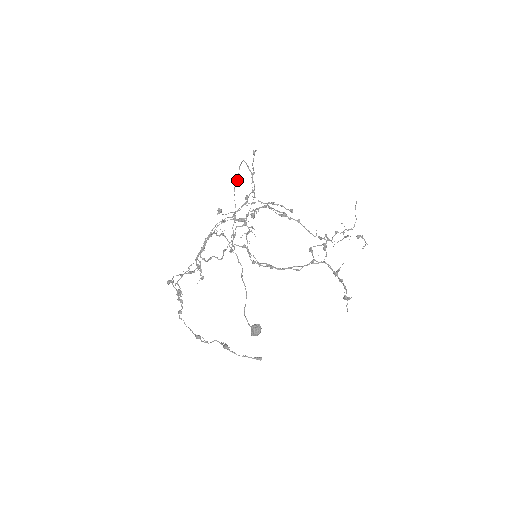
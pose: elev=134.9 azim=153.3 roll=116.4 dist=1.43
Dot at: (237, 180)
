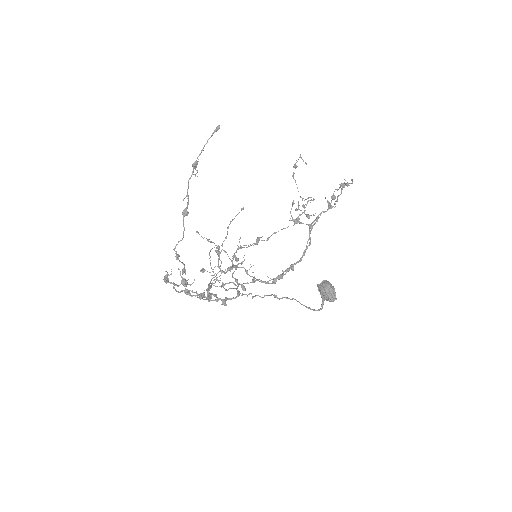
Dot at: (224, 288)
